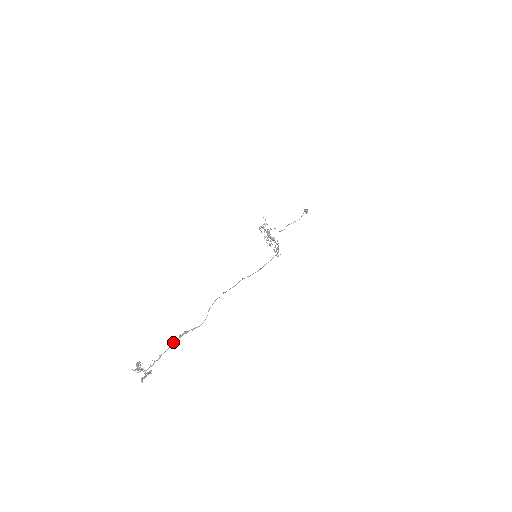
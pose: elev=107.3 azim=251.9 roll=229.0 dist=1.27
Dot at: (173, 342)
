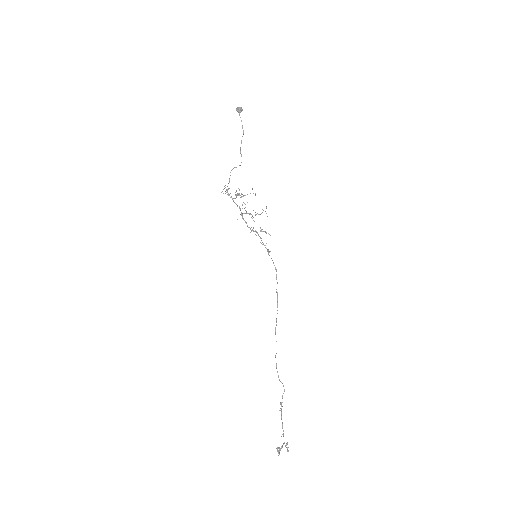
Dot at: (281, 418)
